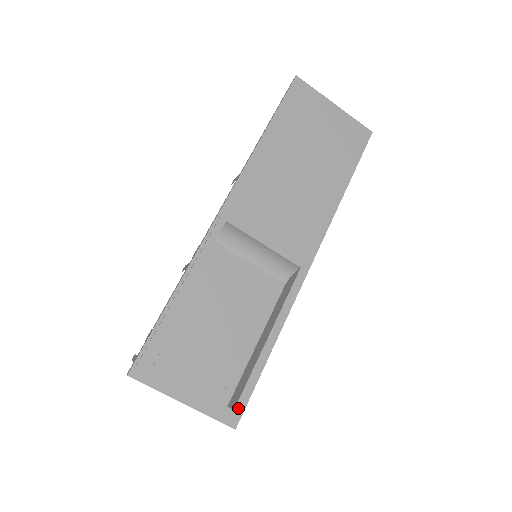
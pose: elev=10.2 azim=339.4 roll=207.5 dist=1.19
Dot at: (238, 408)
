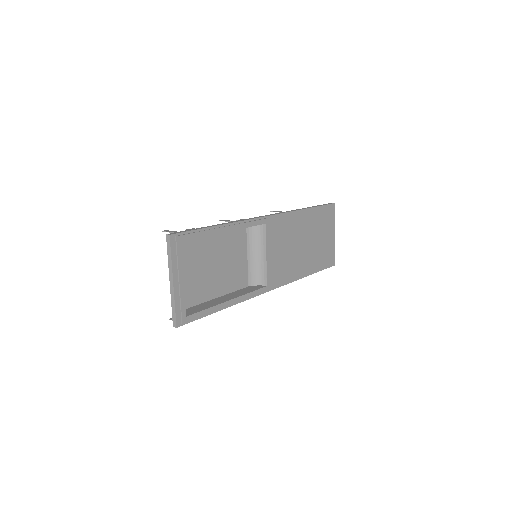
Dot at: (189, 318)
